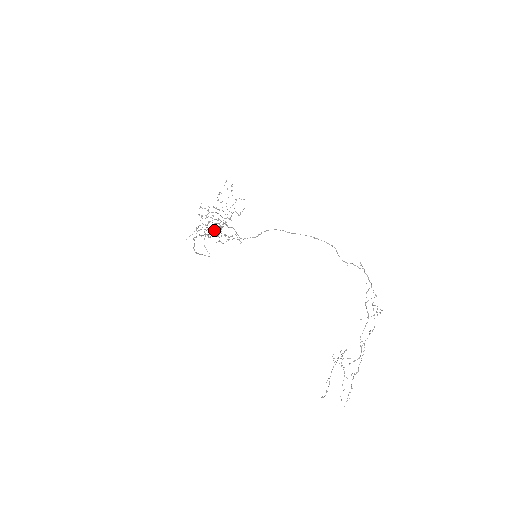
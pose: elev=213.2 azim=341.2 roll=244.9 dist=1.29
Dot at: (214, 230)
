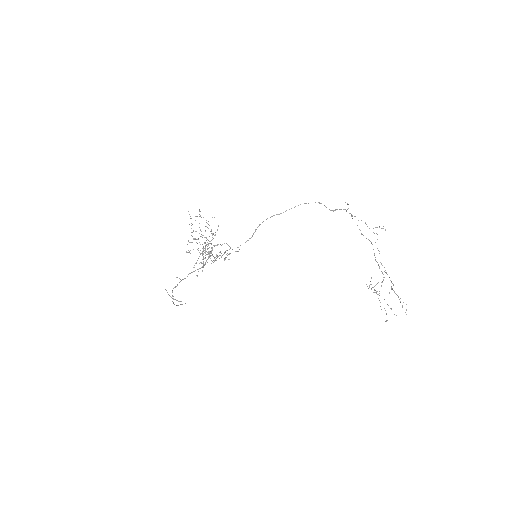
Dot at: occluded
